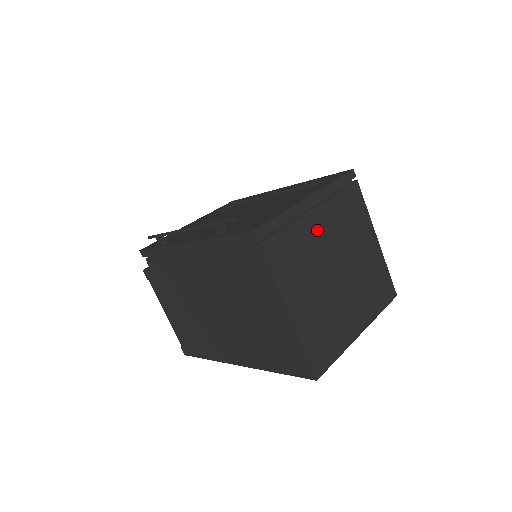
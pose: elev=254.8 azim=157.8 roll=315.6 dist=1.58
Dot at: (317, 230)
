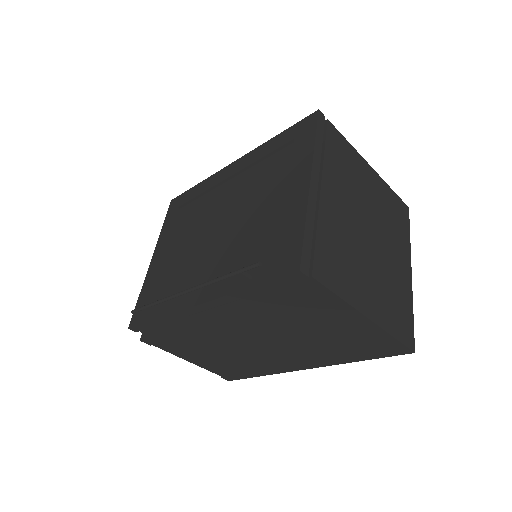
Dot at: (335, 209)
